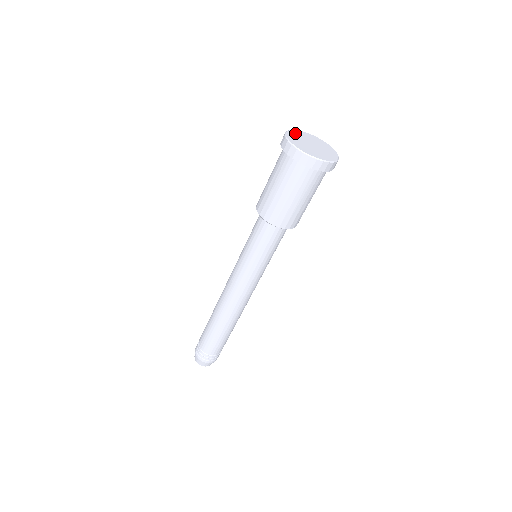
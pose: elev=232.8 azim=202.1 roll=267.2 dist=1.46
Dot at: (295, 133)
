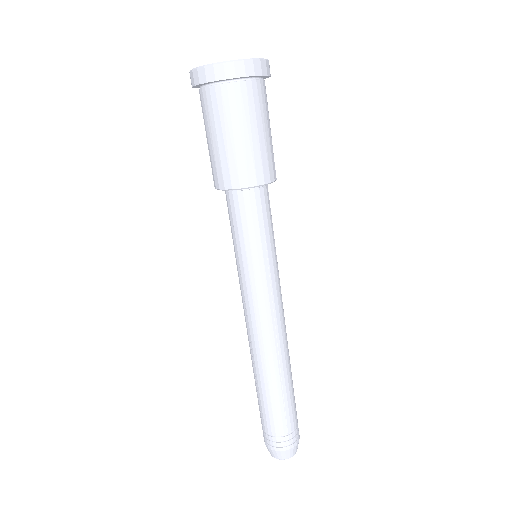
Dot at: occluded
